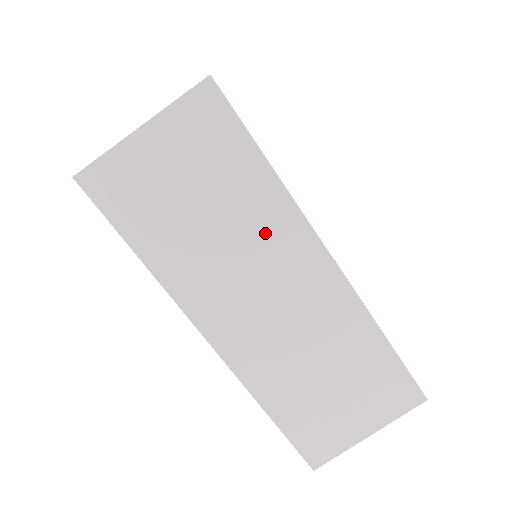
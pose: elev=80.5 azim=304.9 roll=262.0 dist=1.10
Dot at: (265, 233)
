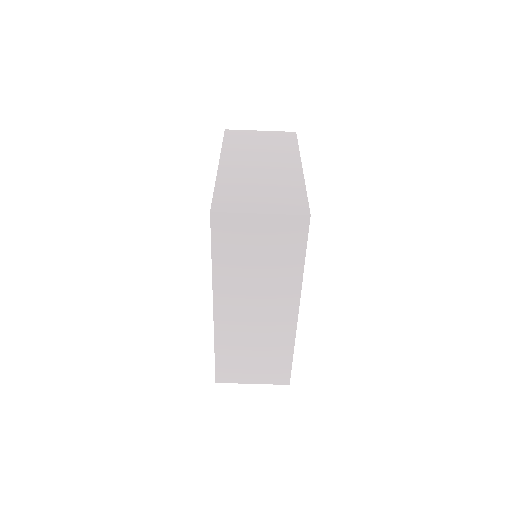
Dot at: (278, 287)
